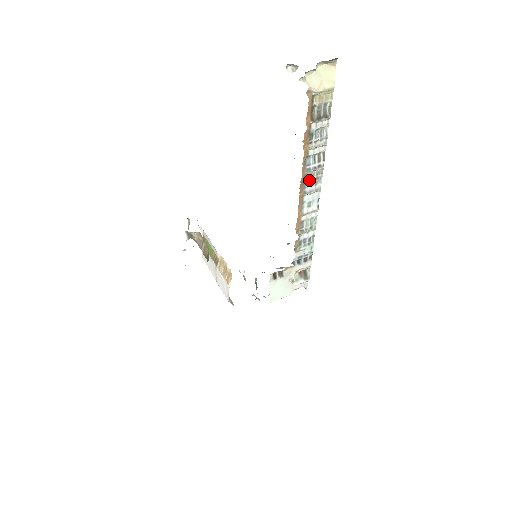
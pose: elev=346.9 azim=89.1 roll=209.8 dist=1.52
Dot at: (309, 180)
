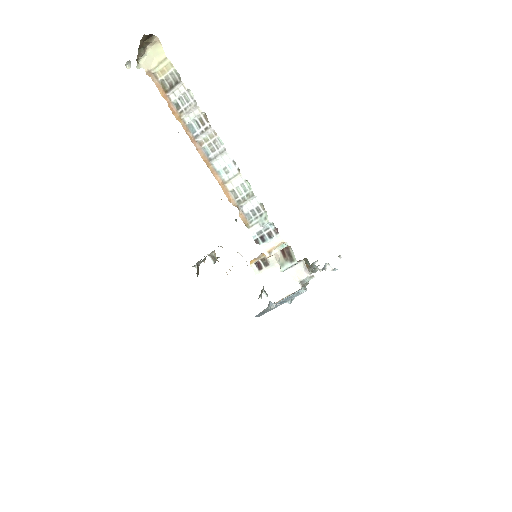
Dot at: (208, 146)
